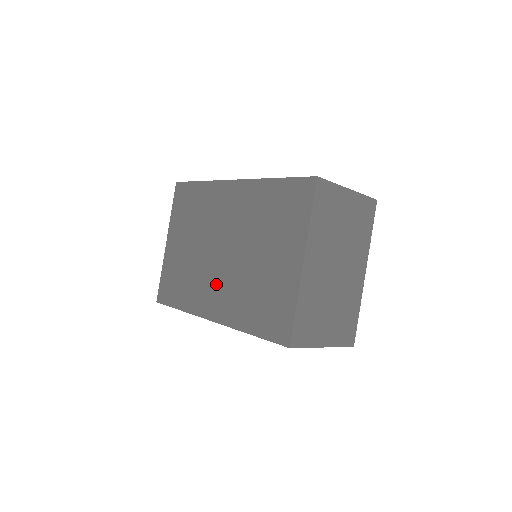
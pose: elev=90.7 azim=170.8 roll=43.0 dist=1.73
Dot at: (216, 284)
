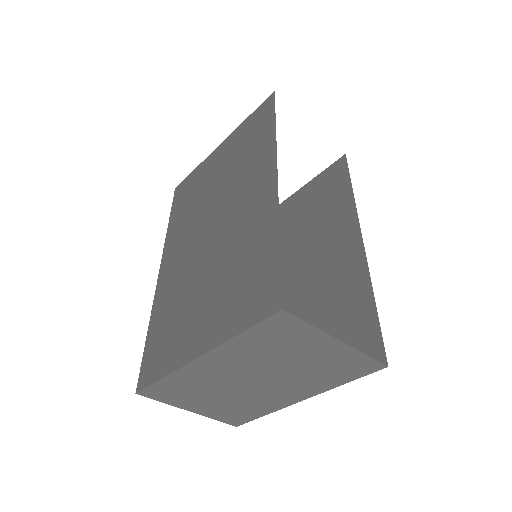
Dot at: (184, 249)
